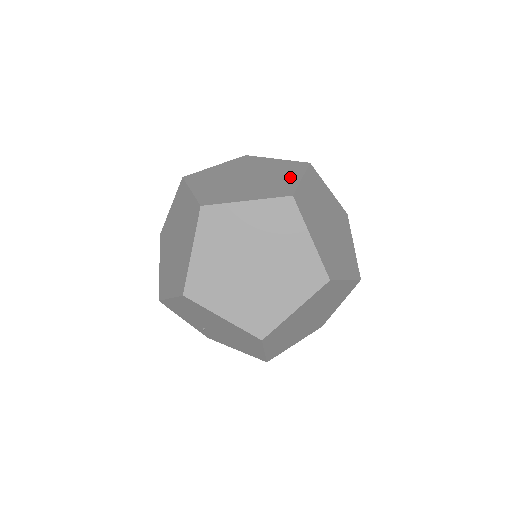
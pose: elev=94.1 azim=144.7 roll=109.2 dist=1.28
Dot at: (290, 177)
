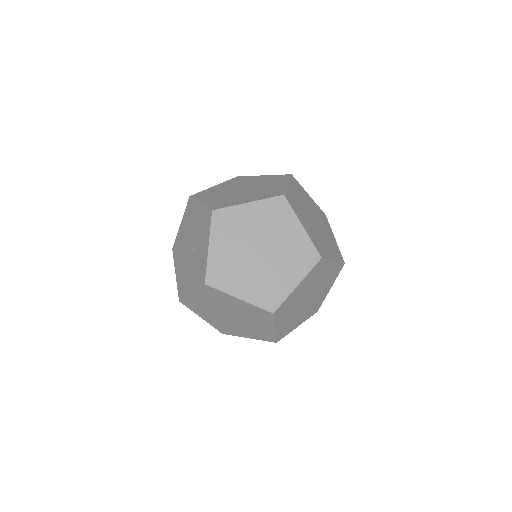
Dot at: (293, 231)
